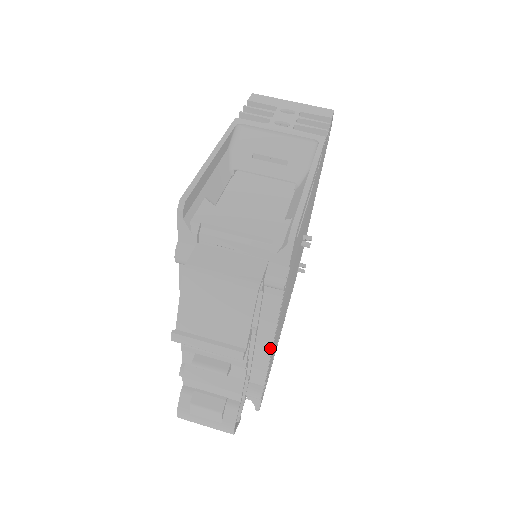
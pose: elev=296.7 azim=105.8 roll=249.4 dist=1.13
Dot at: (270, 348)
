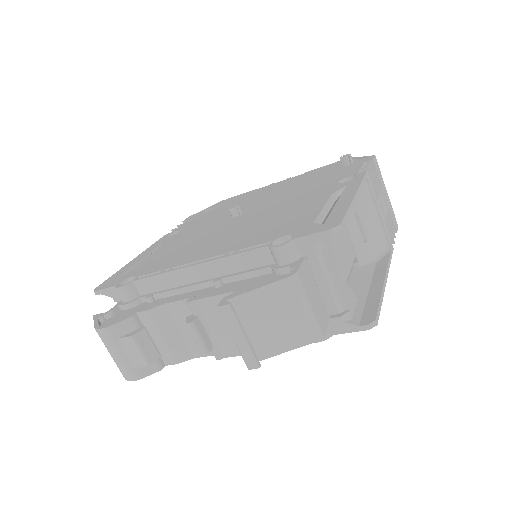
Dot at: occluded
